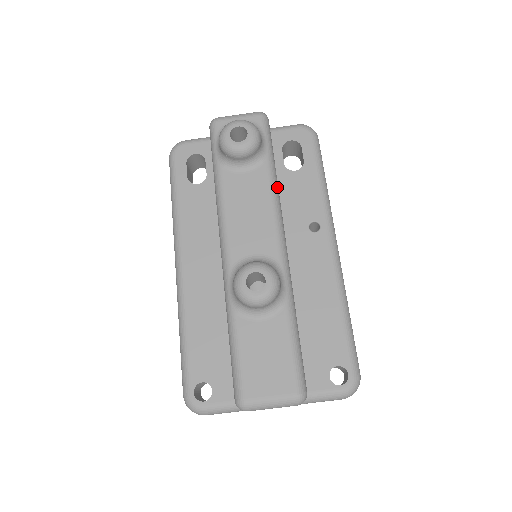
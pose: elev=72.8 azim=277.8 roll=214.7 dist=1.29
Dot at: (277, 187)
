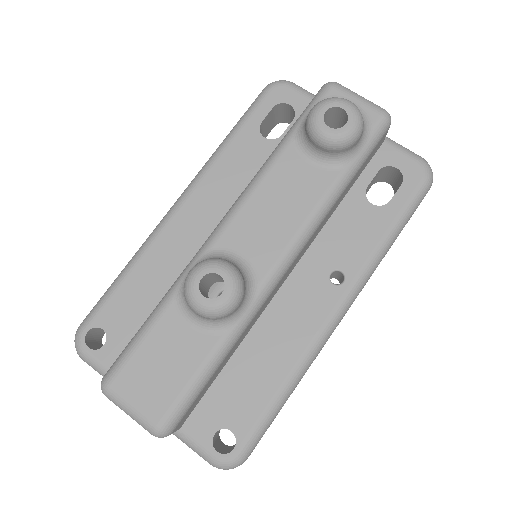
Dot at: (331, 206)
